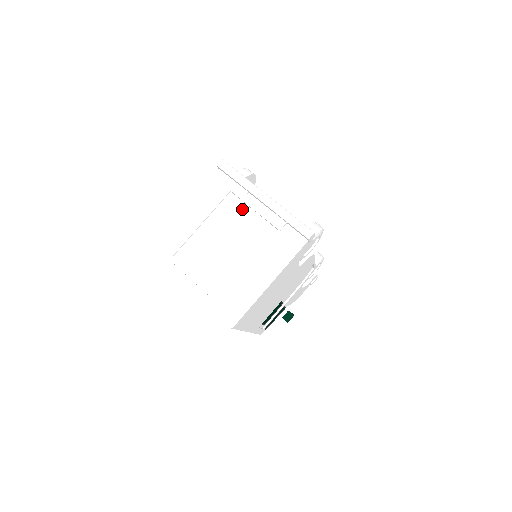
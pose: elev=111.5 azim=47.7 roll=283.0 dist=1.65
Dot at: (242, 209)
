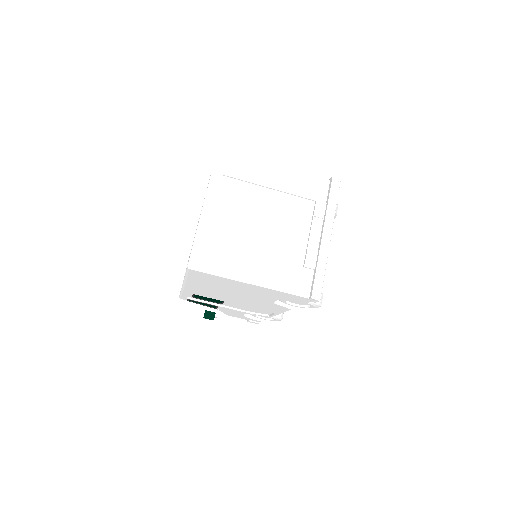
Dot at: (305, 220)
